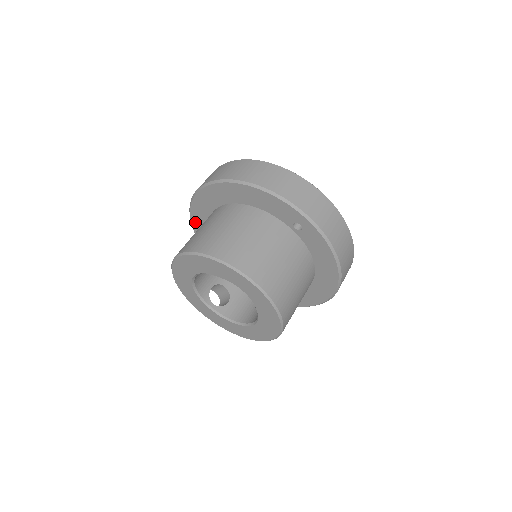
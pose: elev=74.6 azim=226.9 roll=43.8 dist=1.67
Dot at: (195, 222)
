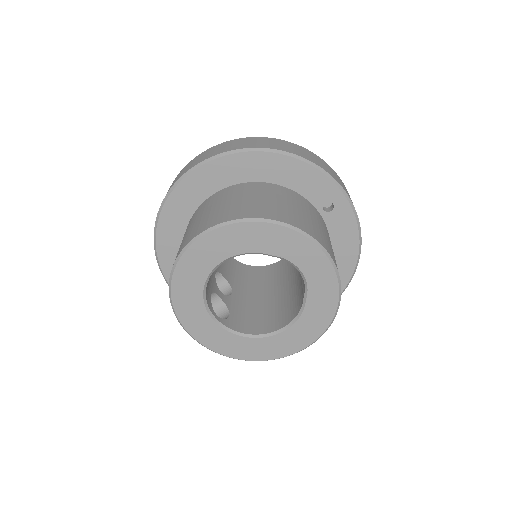
Dot at: (165, 220)
